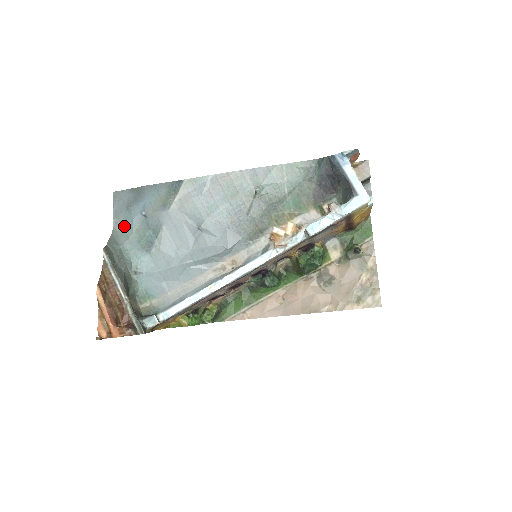
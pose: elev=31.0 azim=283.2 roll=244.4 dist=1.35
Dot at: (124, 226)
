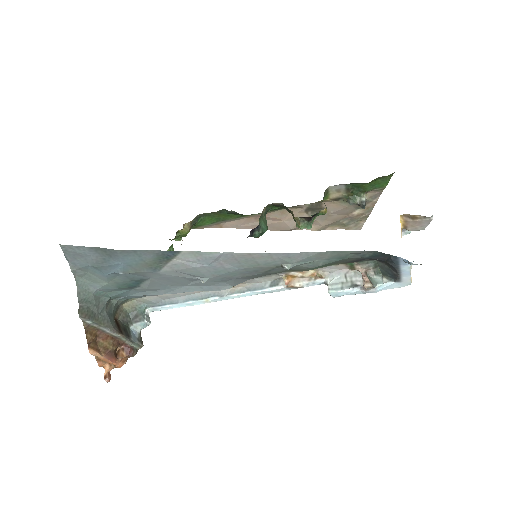
Dot at: (91, 276)
